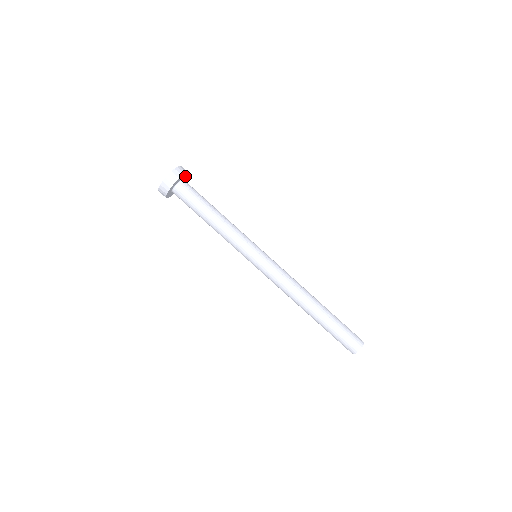
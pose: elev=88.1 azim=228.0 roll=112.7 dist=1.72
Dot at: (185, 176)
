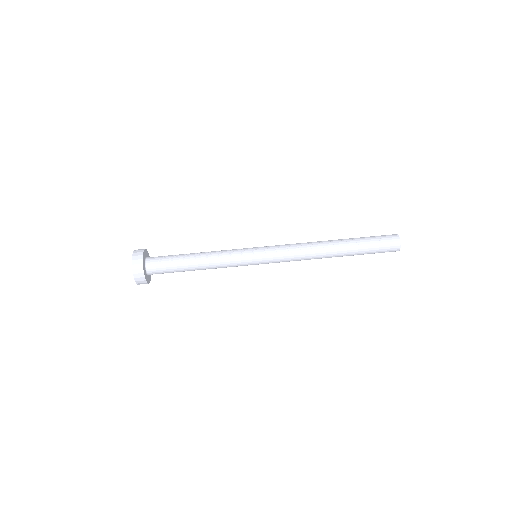
Dot at: (144, 256)
